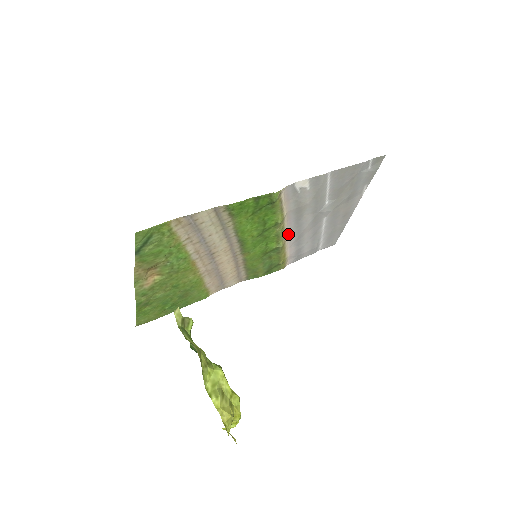
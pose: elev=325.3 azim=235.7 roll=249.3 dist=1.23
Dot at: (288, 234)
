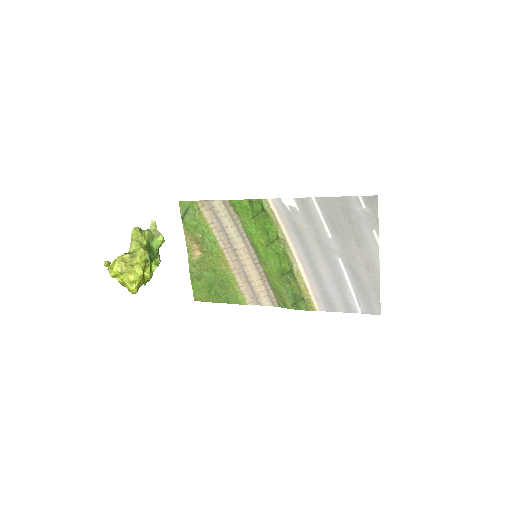
Dot at: (301, 261)
